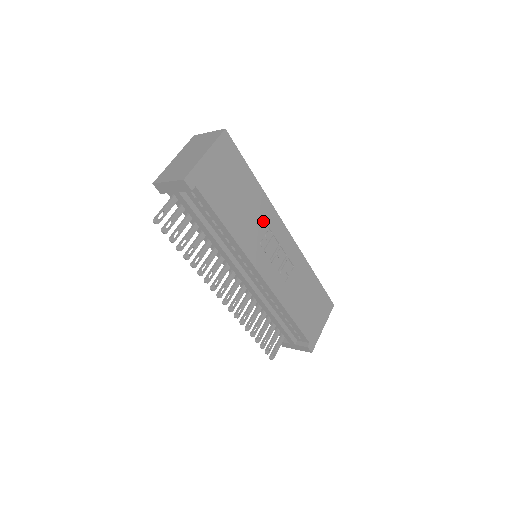
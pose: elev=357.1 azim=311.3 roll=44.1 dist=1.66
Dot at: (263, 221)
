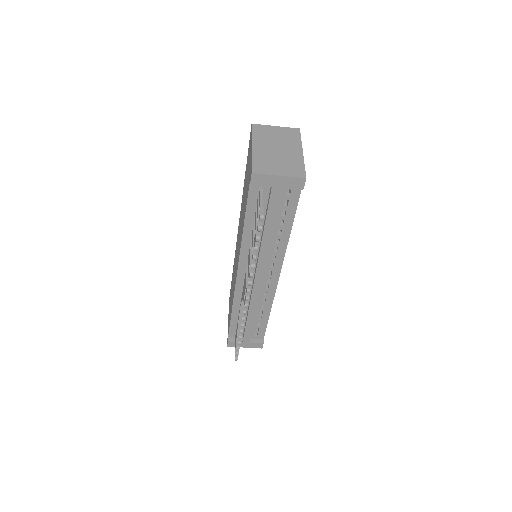
Dot at: occluded
